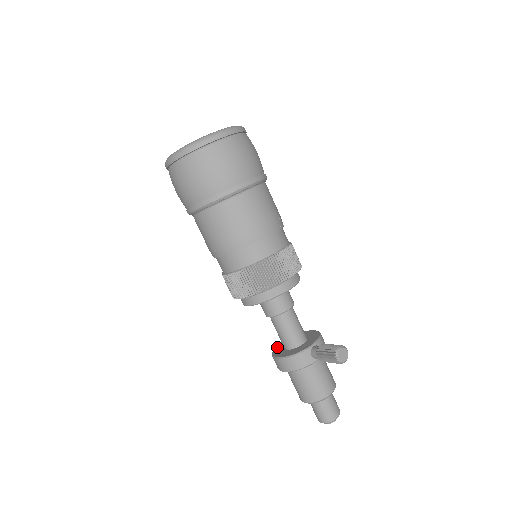
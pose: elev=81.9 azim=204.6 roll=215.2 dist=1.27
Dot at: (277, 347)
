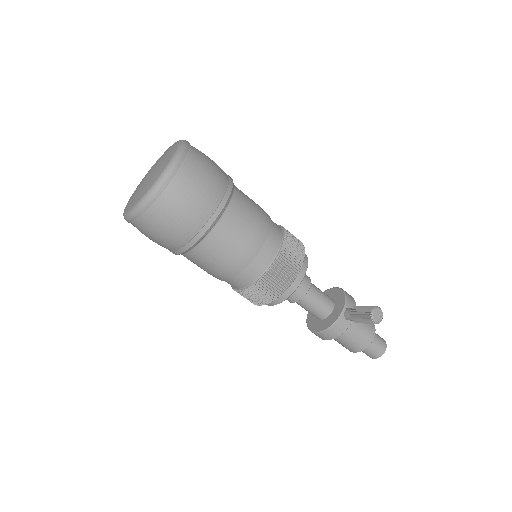
Dot at: (309, 317)
